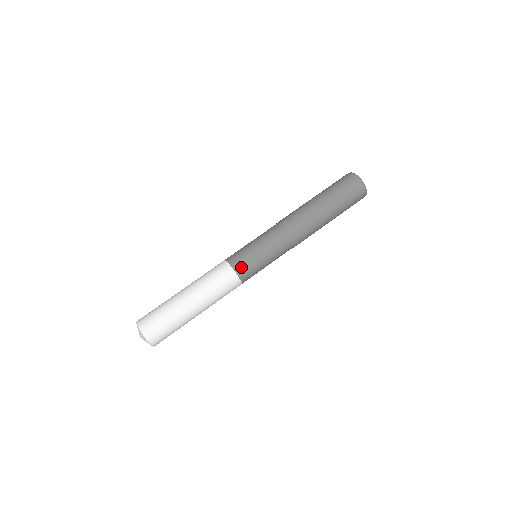
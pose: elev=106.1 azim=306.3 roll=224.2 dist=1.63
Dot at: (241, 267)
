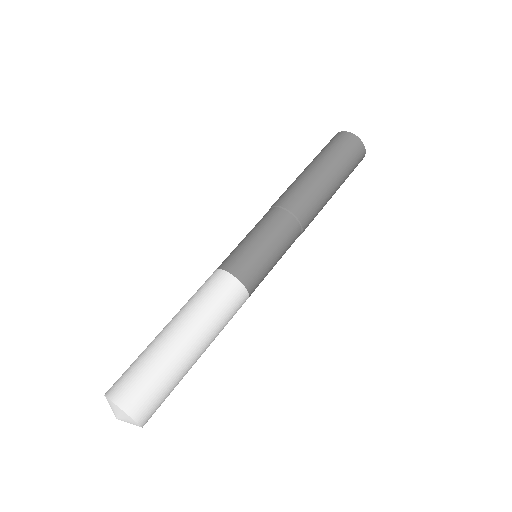
Dot at: (248, 275)
